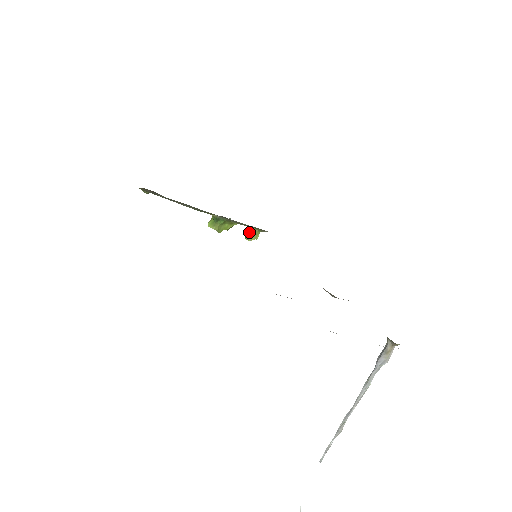
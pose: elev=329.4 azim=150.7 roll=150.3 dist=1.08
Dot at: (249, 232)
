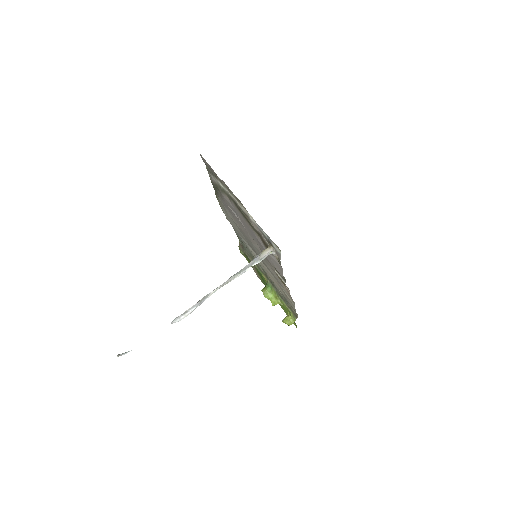
Dot at: (287, 316)
